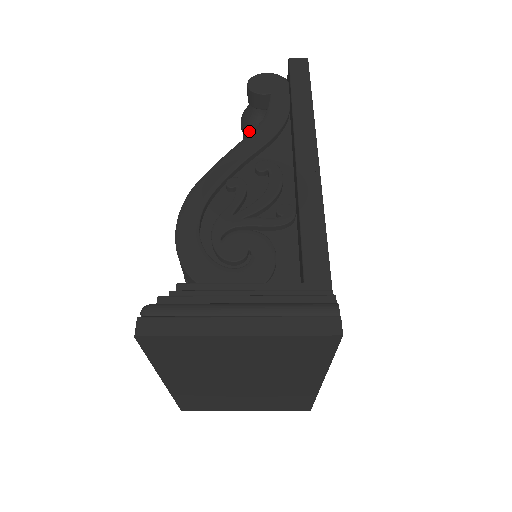
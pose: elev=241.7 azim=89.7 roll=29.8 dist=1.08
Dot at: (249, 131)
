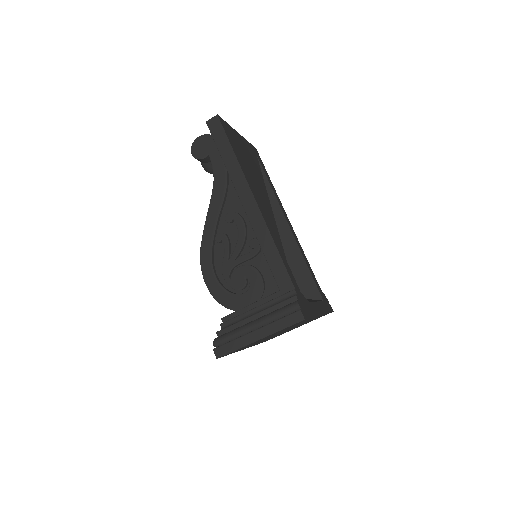
Dot at: (210, 173)
